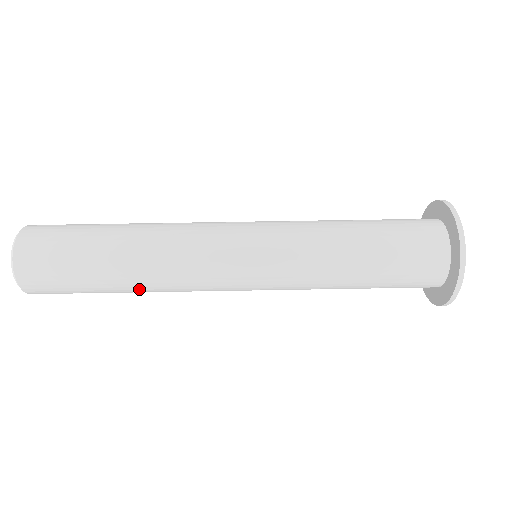
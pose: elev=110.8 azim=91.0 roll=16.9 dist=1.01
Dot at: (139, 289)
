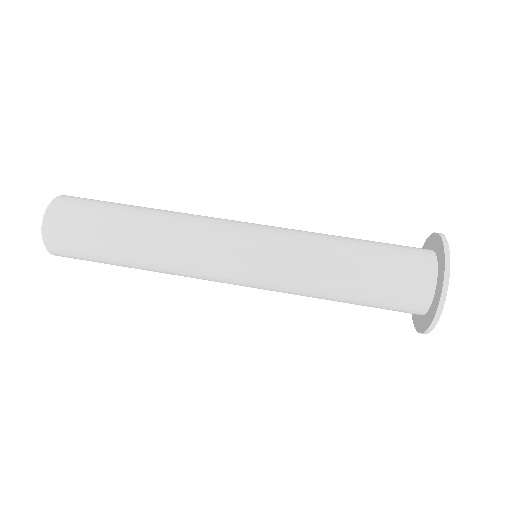
Dot at: (144, 261)
